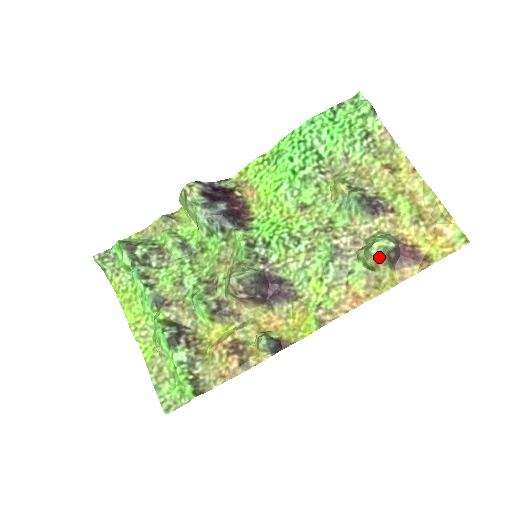
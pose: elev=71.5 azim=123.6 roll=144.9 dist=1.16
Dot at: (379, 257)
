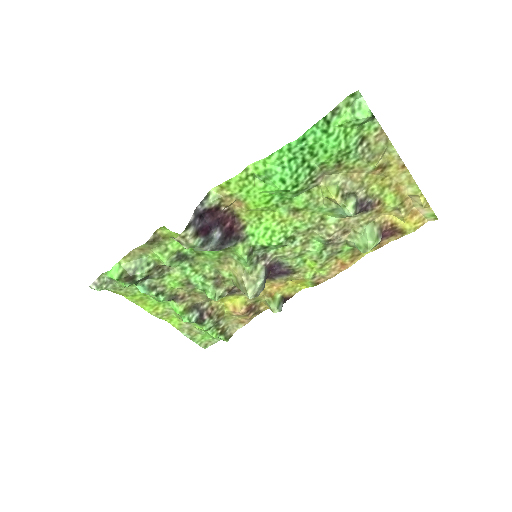
Dot at: occluded
